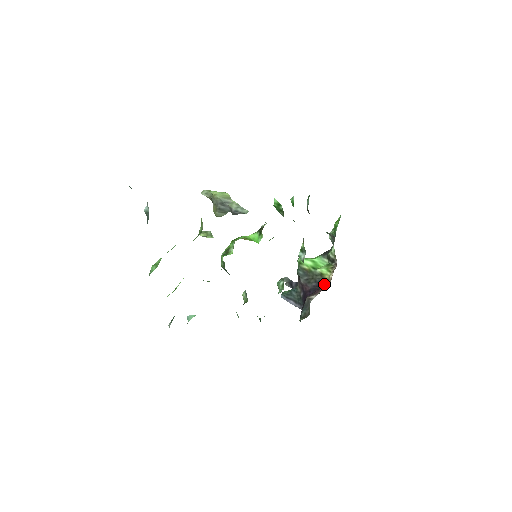
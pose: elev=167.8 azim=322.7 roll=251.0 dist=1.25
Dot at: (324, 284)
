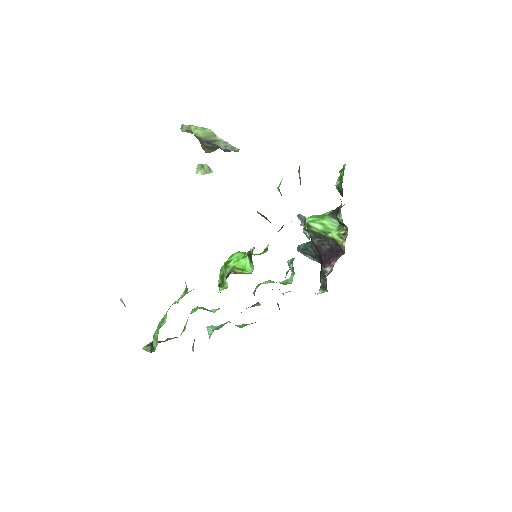
Dot at: (338, 249)
